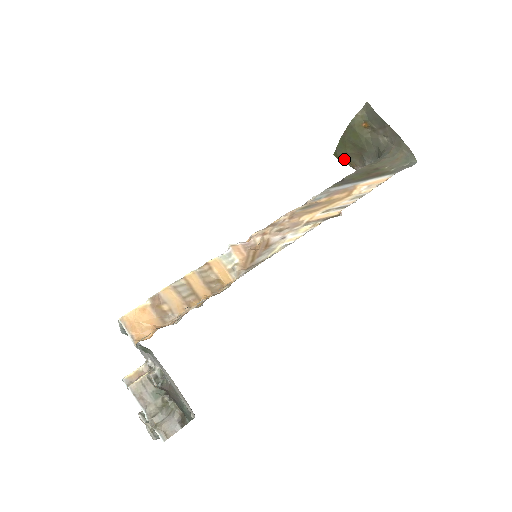
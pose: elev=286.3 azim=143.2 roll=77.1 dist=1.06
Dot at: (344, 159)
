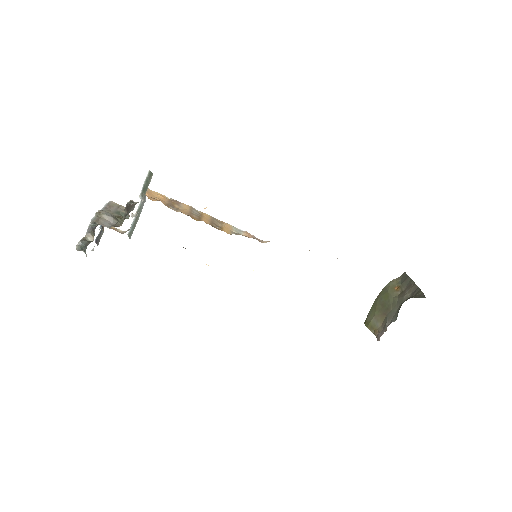
Dot at: (371, 324)
